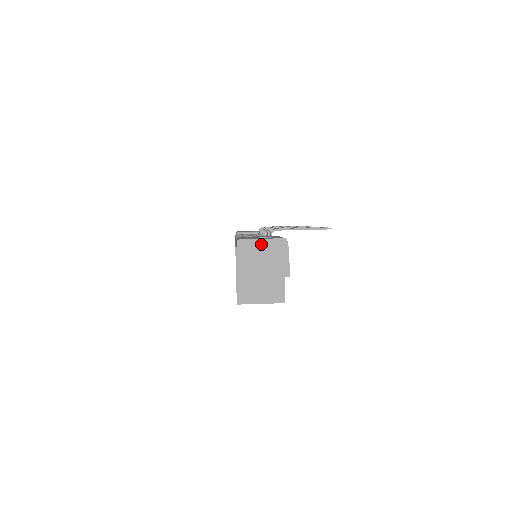
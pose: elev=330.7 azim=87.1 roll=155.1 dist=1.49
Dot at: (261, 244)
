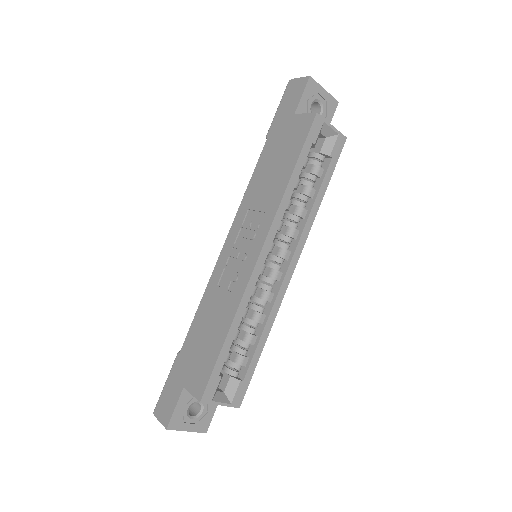
Dot at: occluded
